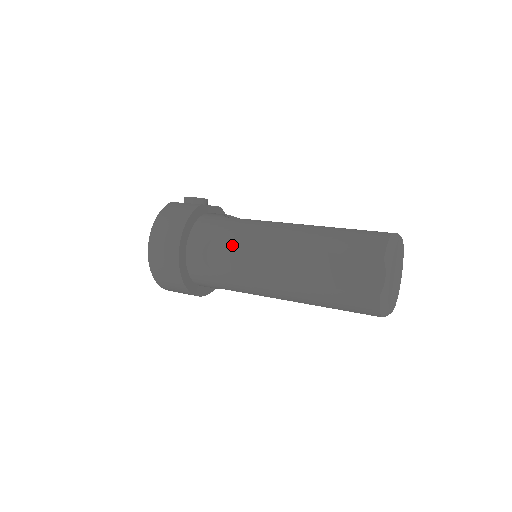
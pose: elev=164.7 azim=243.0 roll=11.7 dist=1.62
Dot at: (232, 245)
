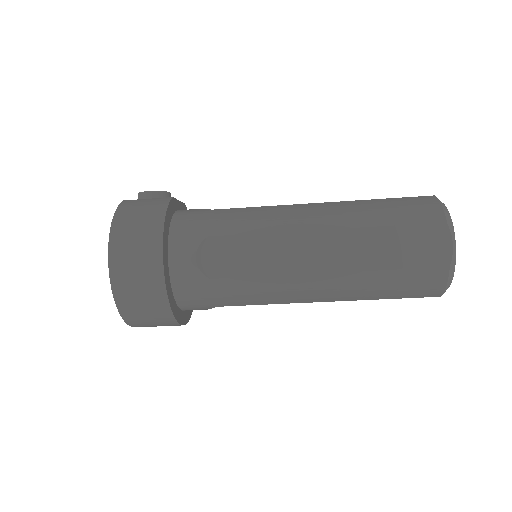
Dot at: (239, 240)
